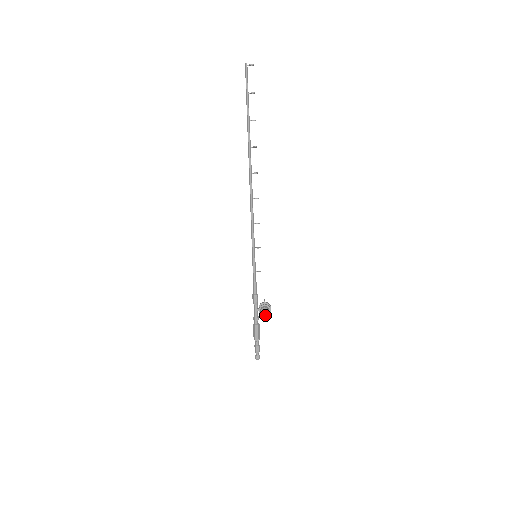
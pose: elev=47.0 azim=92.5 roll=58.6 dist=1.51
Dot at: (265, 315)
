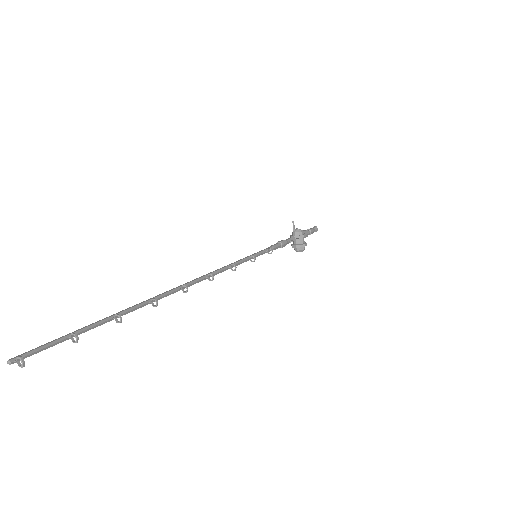
Dot at: occluded
